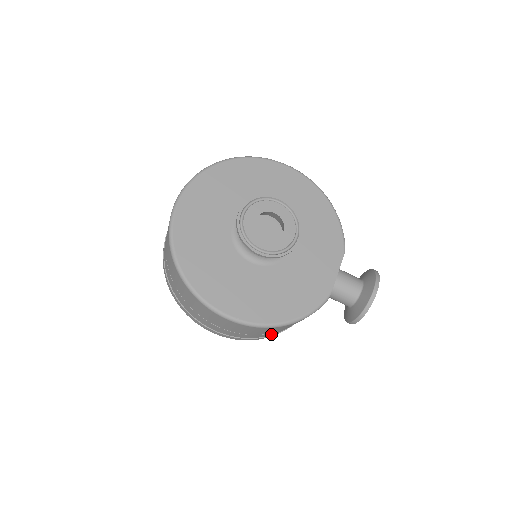
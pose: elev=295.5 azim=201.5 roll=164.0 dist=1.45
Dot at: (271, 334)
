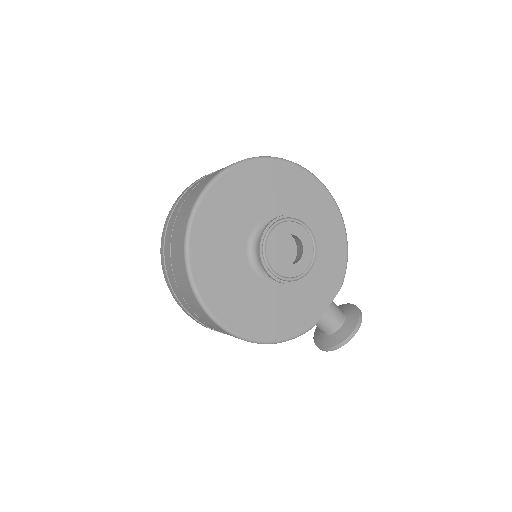
Dot at: occluded
